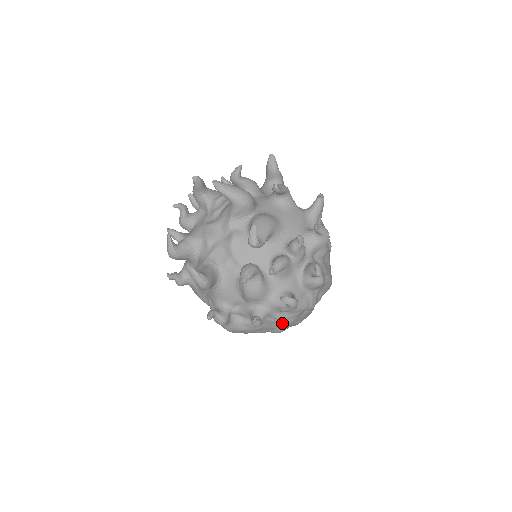
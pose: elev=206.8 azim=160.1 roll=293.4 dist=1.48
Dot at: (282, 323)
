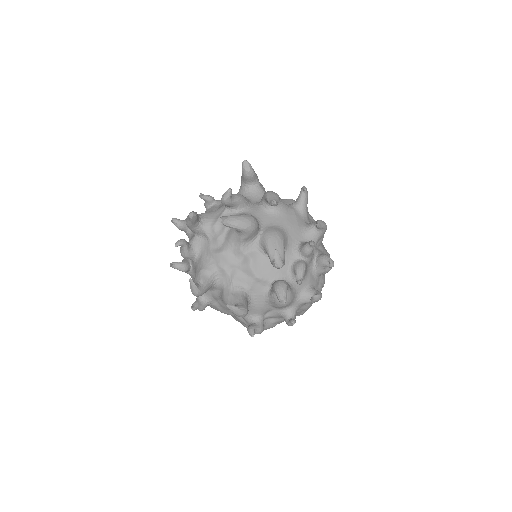
Dot at: occluded
